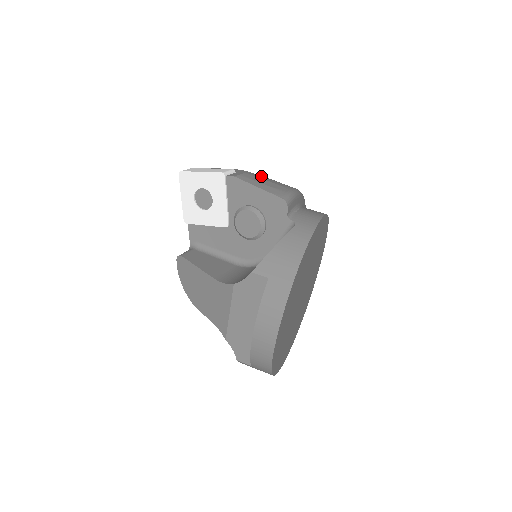
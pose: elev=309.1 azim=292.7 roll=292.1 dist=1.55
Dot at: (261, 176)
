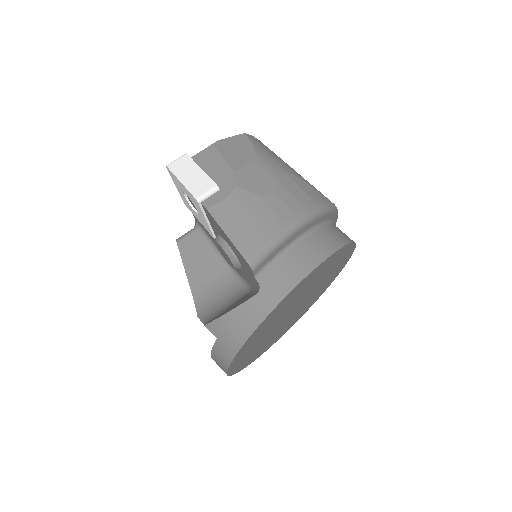
Dot at: (252, 197)
